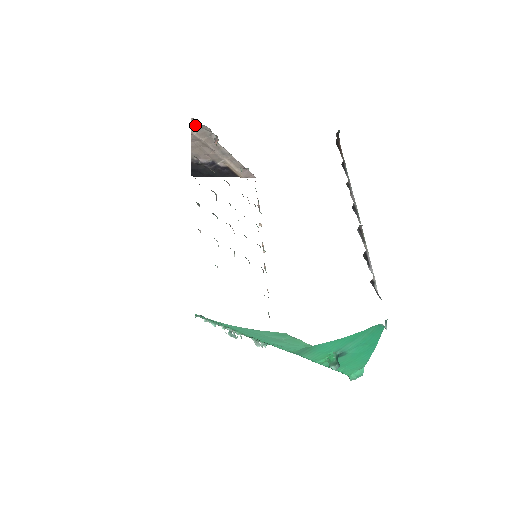
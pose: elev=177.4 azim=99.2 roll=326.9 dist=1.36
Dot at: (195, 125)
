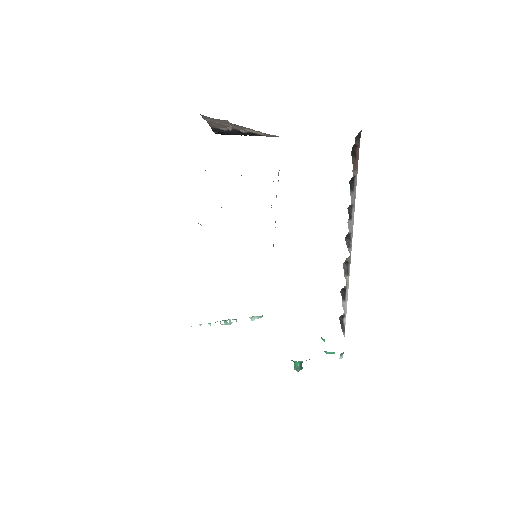
Dot at: (206, 117)
